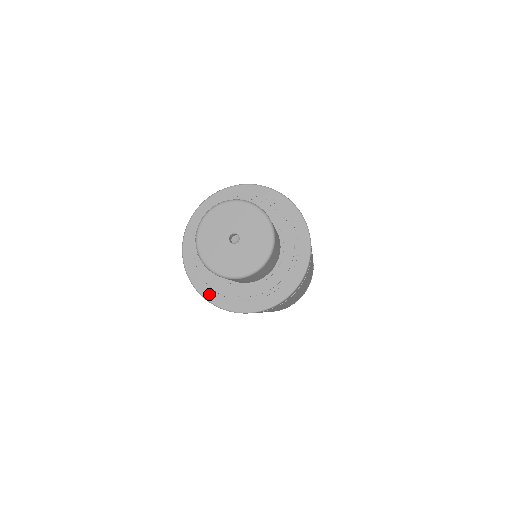
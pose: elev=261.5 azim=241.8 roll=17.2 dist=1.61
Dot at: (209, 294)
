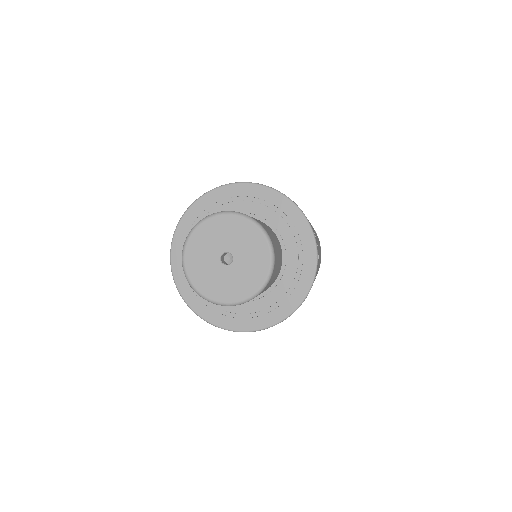
Dot at: (200, 308)
